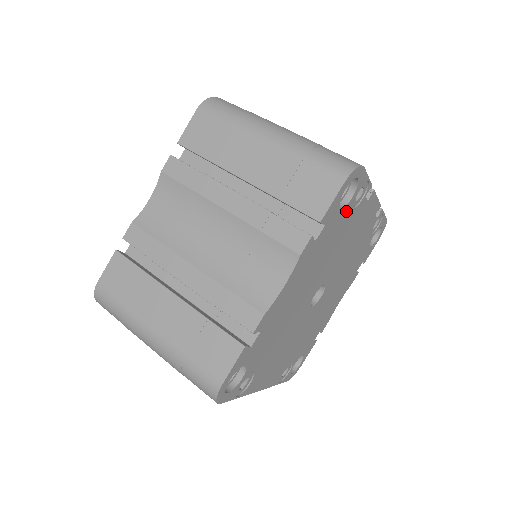
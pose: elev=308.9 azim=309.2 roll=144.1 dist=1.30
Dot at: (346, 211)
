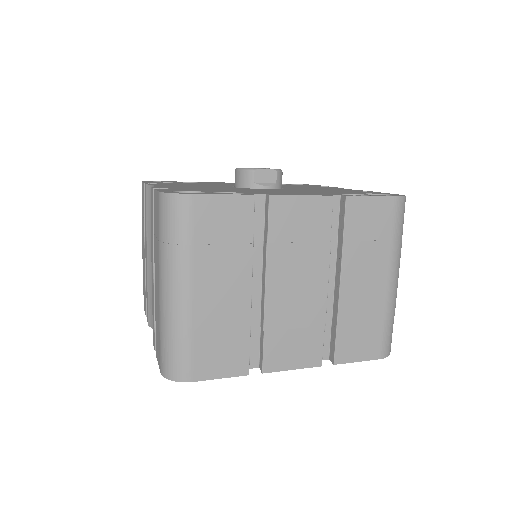
Dot at: occluded
